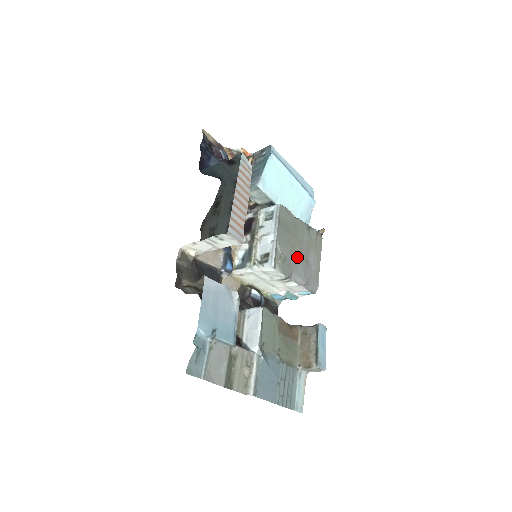
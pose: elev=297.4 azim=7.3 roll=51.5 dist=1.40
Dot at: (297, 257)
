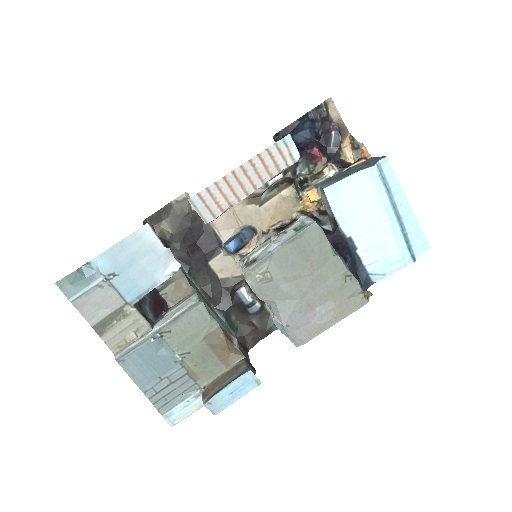
Dot at: (295, 291)
